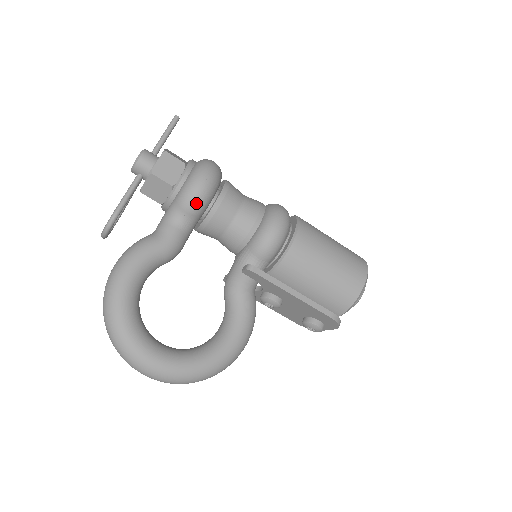
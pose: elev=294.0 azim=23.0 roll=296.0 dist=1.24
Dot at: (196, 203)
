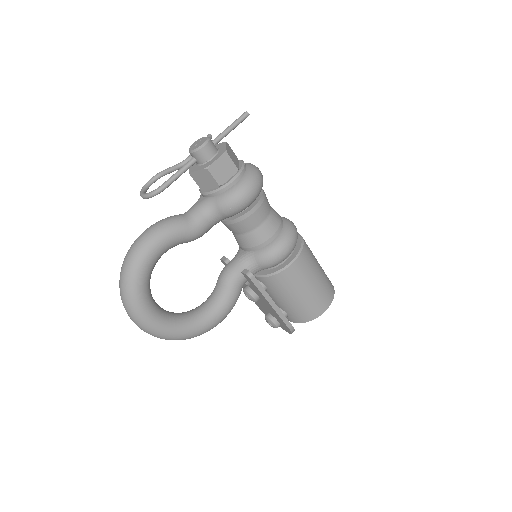
Dot at: (233, 210)
